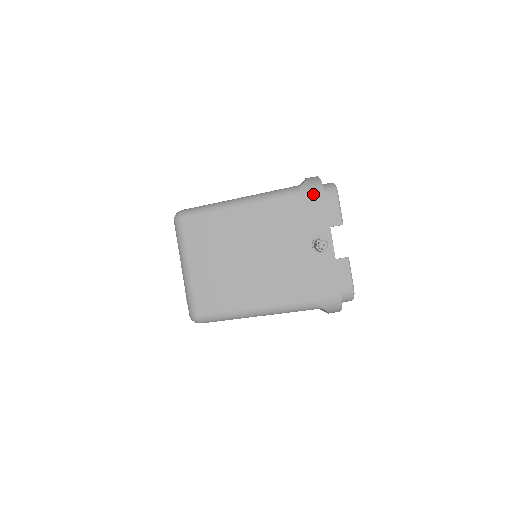
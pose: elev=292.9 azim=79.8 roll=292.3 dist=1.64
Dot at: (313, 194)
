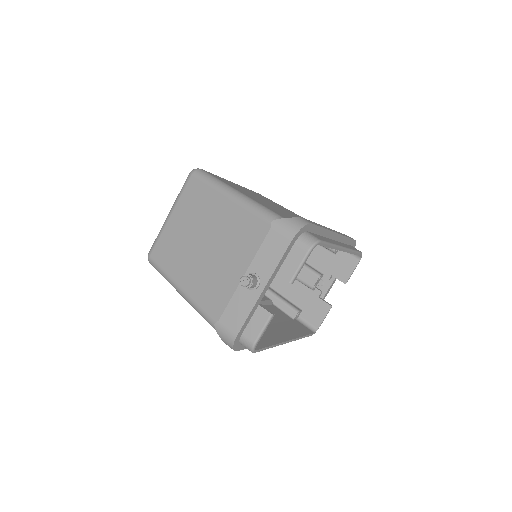
Dot at: (282, 234)
